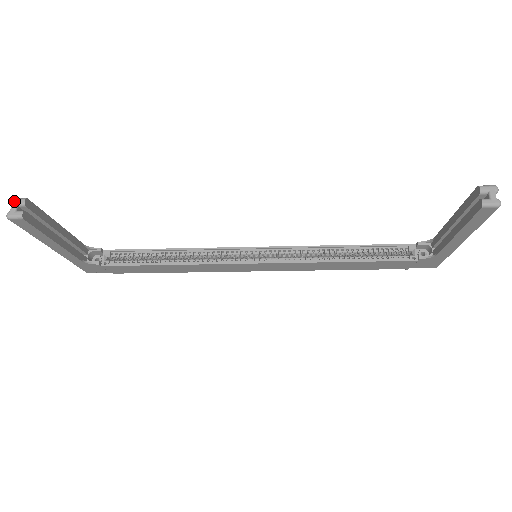
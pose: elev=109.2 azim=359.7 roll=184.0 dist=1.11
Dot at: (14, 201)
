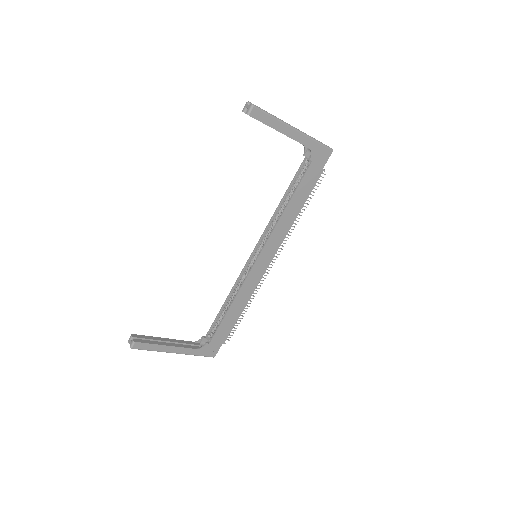
Dot at: (129, 340)
